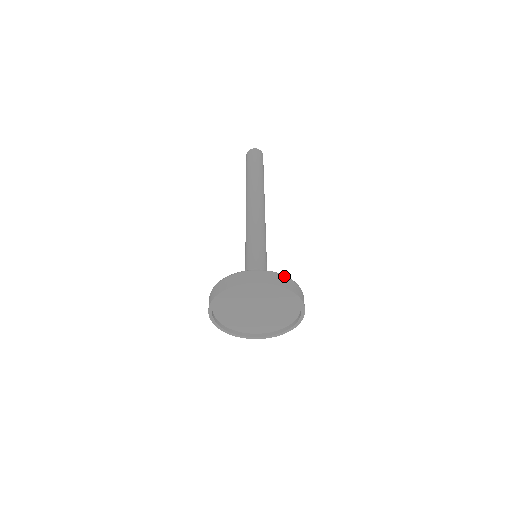
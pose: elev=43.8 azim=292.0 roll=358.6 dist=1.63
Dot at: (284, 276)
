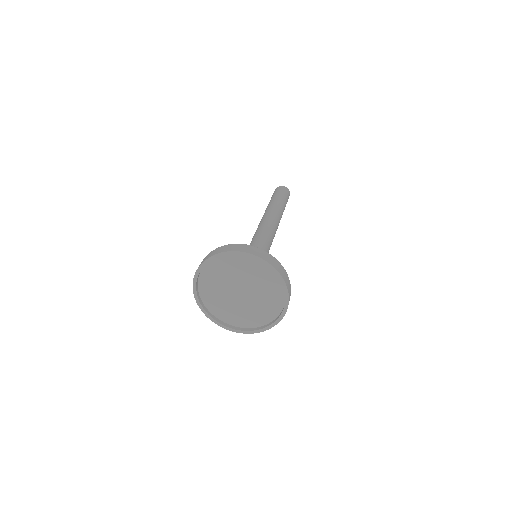
Dot at: (230, 244)
